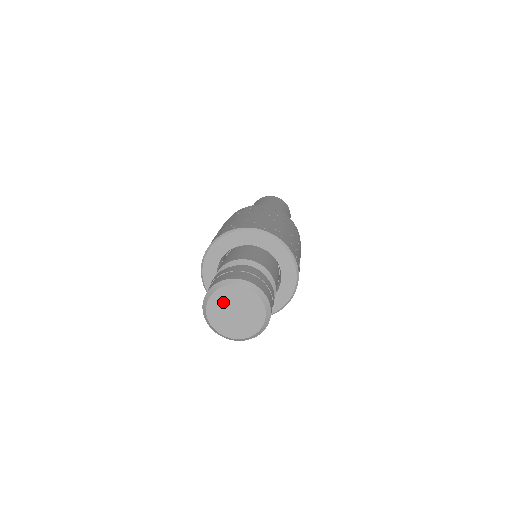
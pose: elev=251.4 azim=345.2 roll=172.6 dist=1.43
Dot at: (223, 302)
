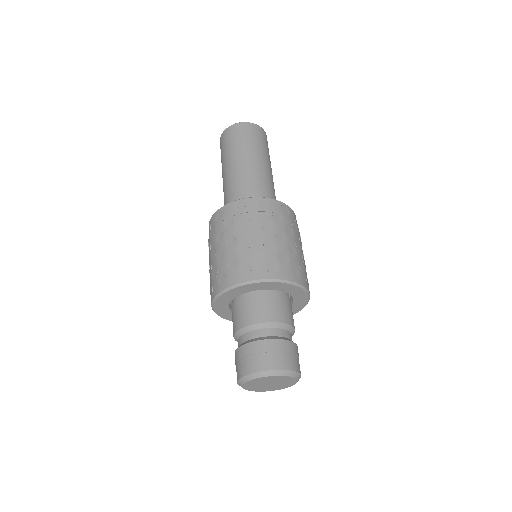
Dot at: (255, 385)
